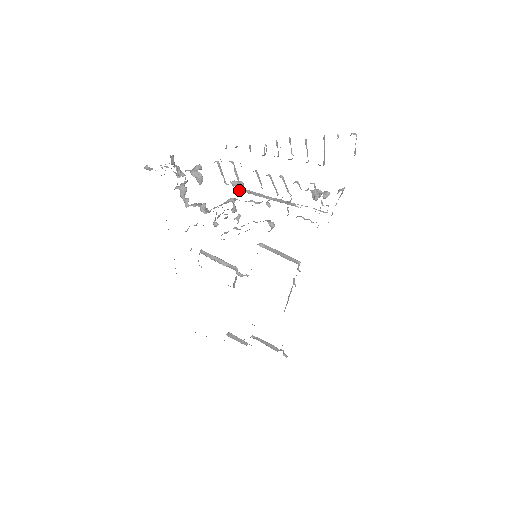
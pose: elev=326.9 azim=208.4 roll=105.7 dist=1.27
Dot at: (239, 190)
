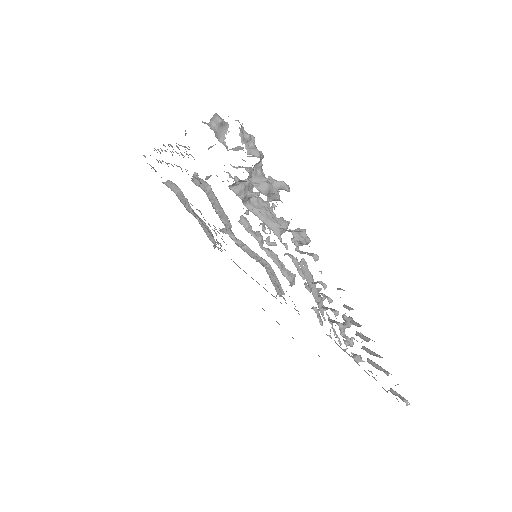
Dot at: (298, 248)
